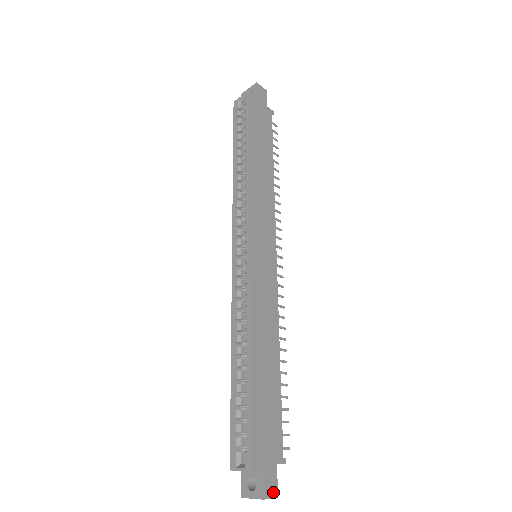
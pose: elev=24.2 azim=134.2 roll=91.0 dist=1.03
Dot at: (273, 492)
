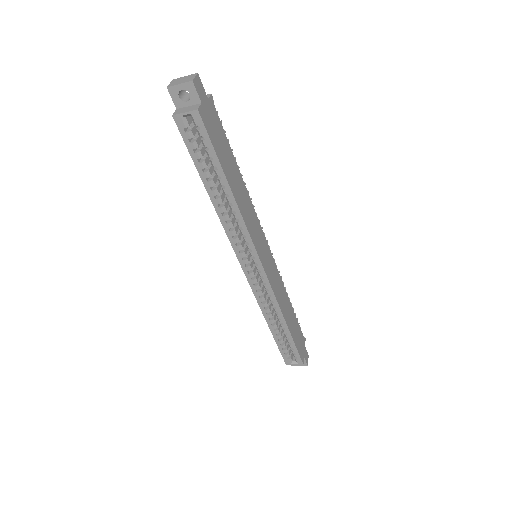
Dot at: (308, 357)
